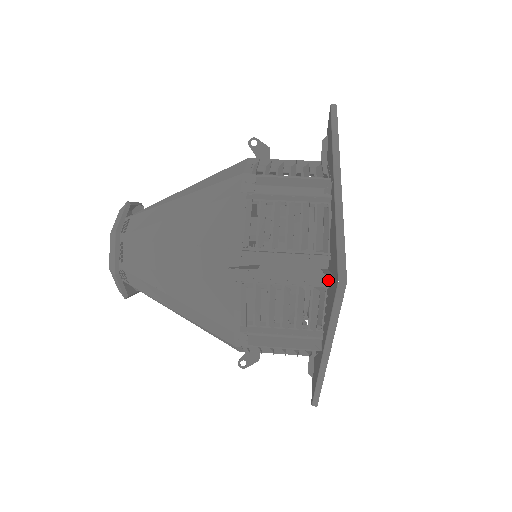
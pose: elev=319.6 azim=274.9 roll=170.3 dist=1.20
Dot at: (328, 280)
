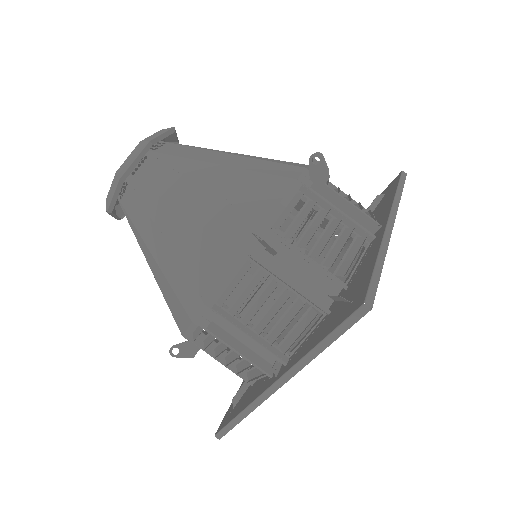
Dot at: occluded
